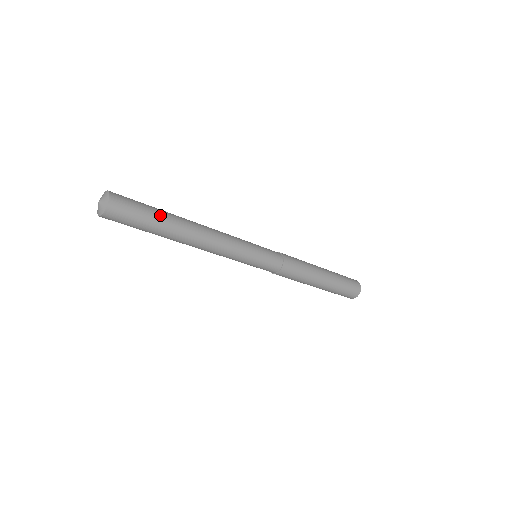
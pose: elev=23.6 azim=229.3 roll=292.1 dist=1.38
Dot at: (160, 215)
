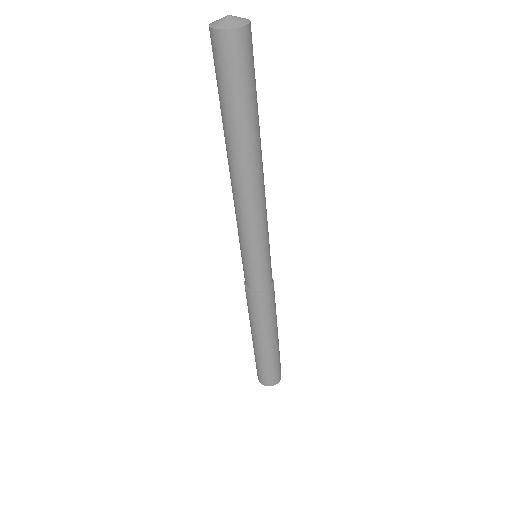
Dot at: occluded
